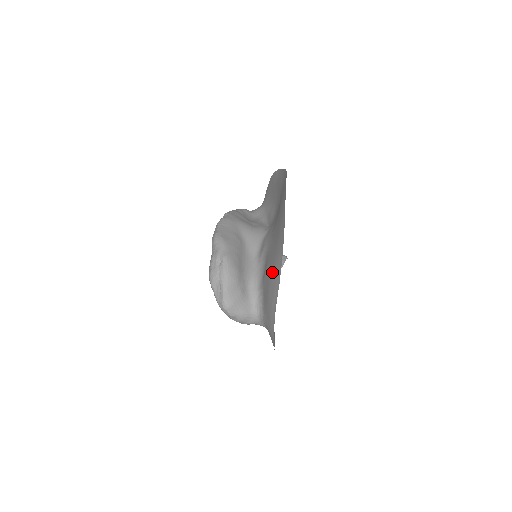
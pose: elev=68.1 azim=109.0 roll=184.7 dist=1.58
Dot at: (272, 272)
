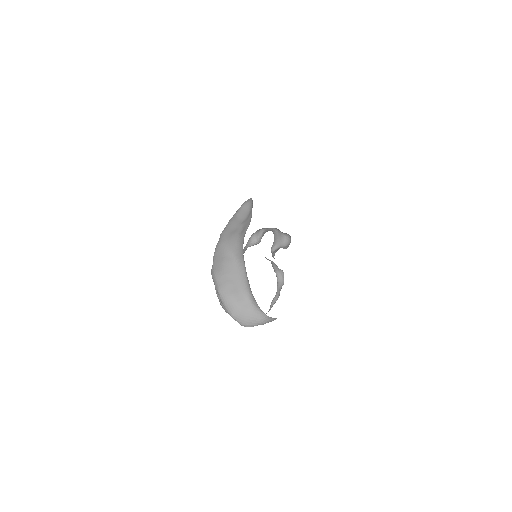
Dot at: occluded
